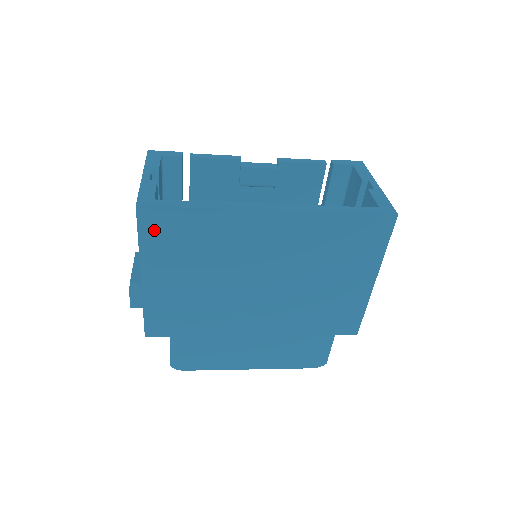
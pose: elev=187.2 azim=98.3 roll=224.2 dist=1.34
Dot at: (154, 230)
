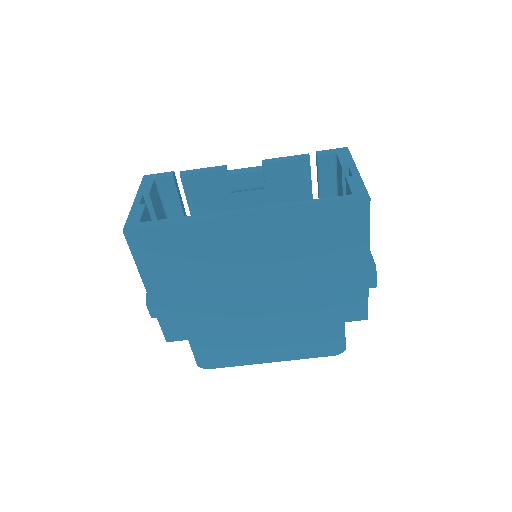
Dot at: (145, 249)
